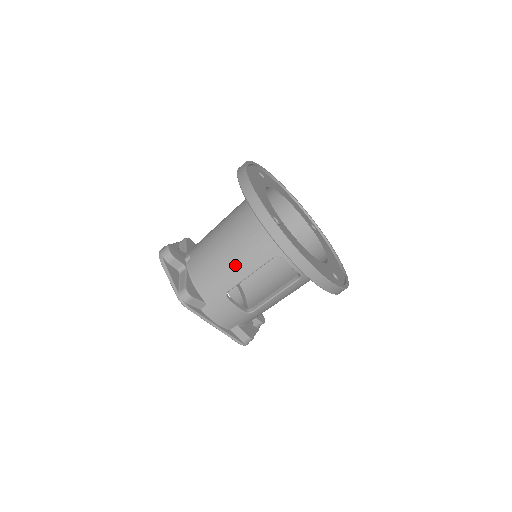
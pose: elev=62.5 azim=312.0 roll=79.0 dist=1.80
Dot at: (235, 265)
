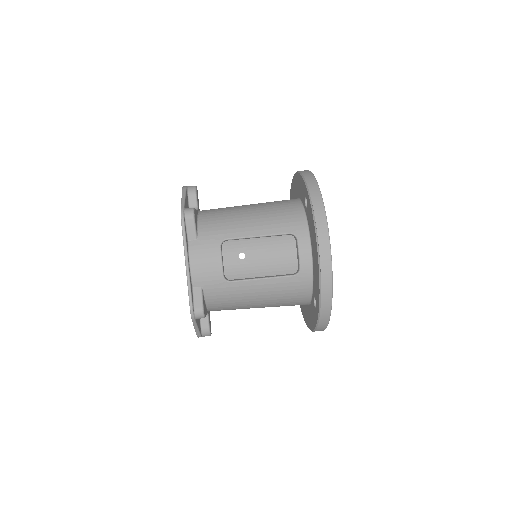
Dot at: (250, 222)
